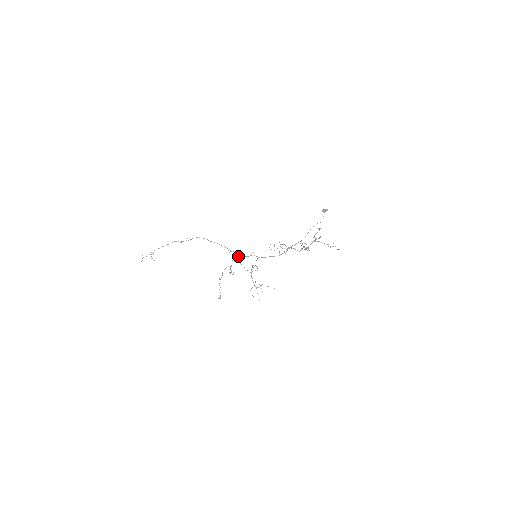
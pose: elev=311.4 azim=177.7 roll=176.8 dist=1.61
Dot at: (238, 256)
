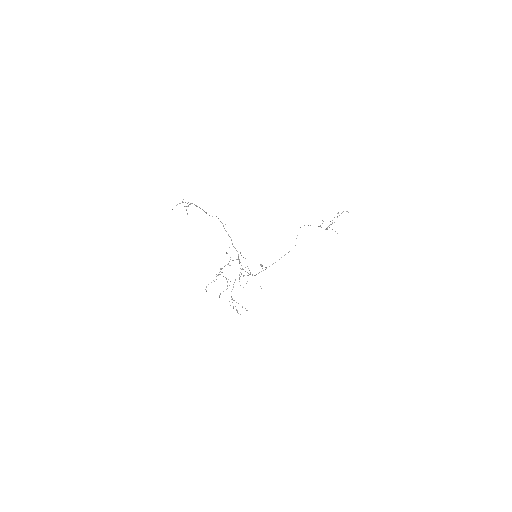
Dot at: (240, 253)
